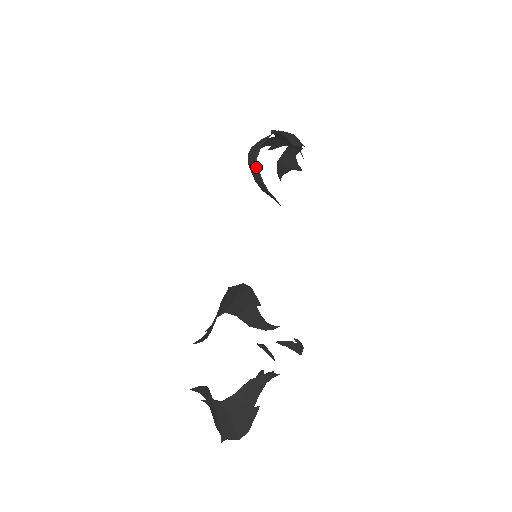
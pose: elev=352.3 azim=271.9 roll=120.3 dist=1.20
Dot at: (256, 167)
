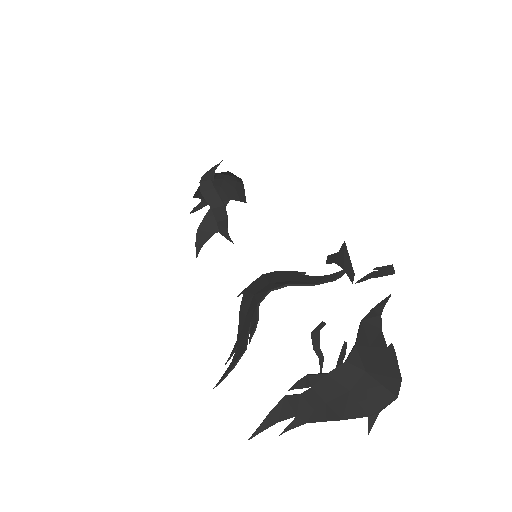
Dot at: (215, 189)
